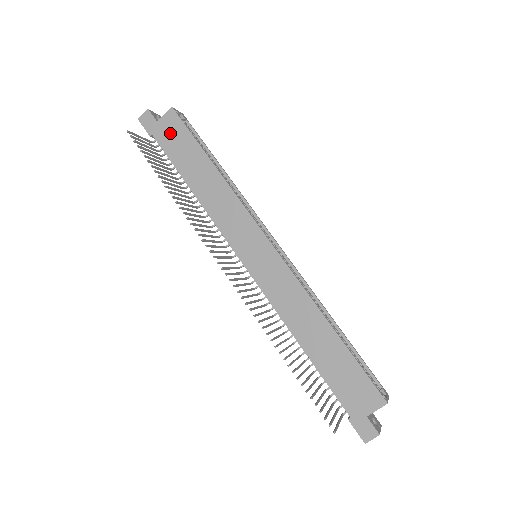
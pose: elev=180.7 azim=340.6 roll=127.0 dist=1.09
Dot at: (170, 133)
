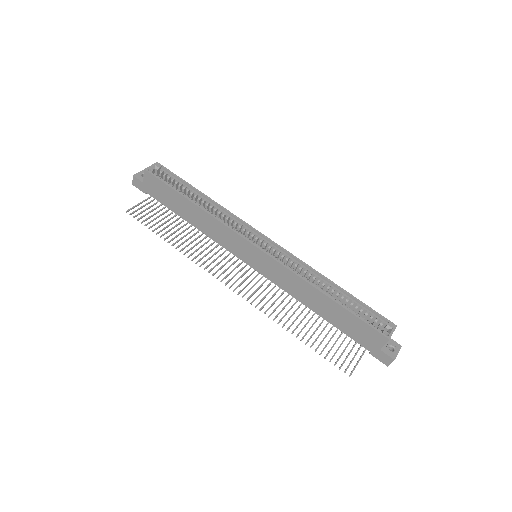
Dot at: (155, 188)
